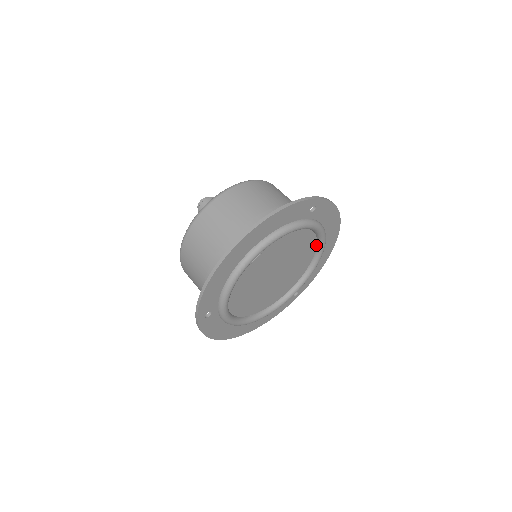
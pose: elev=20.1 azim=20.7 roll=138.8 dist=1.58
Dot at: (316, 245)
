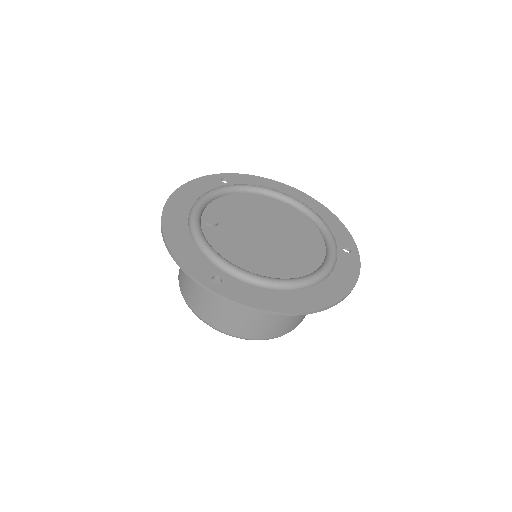
Dot at: (286, 204)
